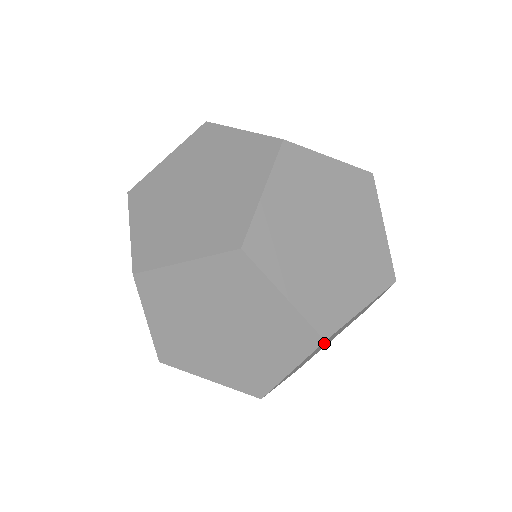
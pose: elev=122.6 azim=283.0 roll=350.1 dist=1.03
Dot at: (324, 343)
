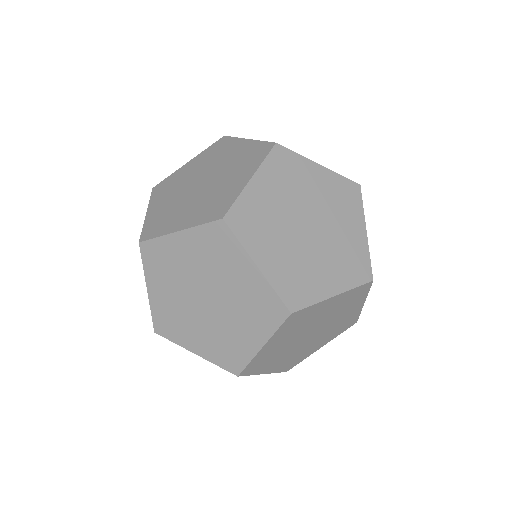
Dot at: (298, 326)
